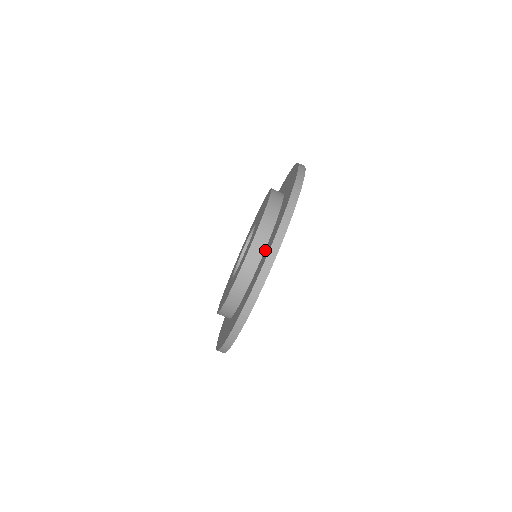
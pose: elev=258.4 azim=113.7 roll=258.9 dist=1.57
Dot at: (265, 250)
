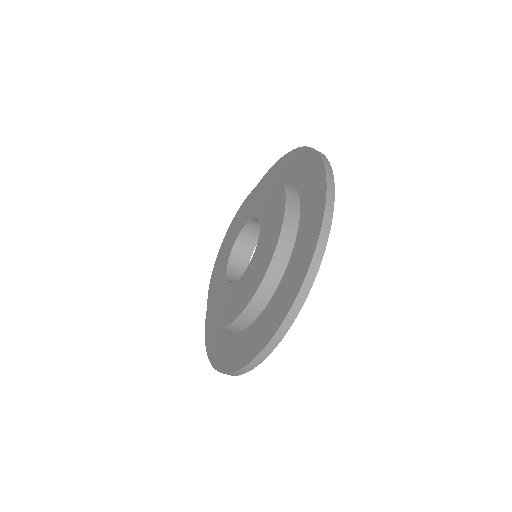
Dot at: (302, 218)
